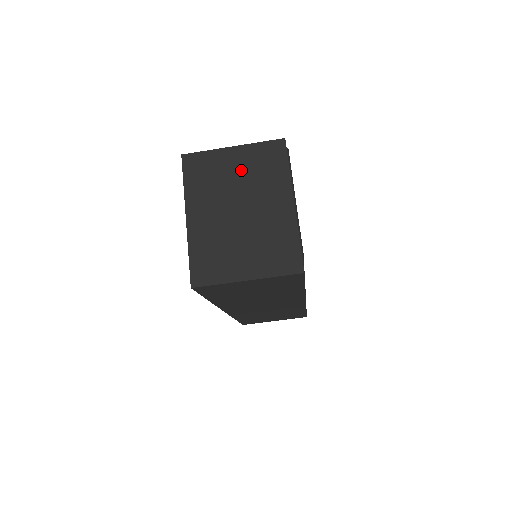
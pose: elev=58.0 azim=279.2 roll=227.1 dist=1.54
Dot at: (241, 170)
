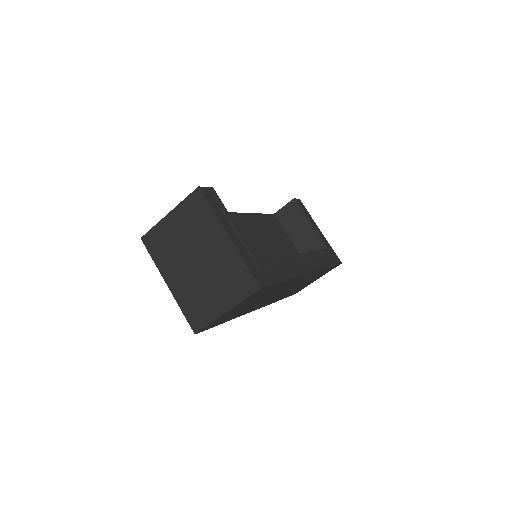
Dot at: (182, 229)
